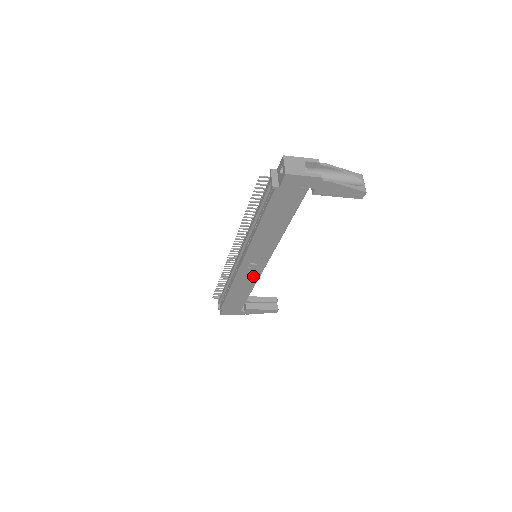
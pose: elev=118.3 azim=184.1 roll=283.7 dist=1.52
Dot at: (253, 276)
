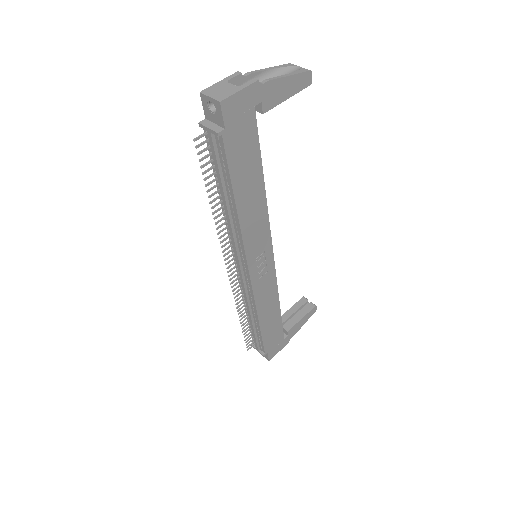
Dot at: (270, 282)
